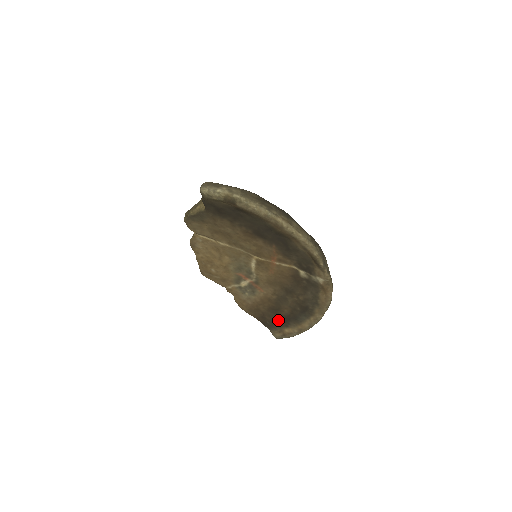
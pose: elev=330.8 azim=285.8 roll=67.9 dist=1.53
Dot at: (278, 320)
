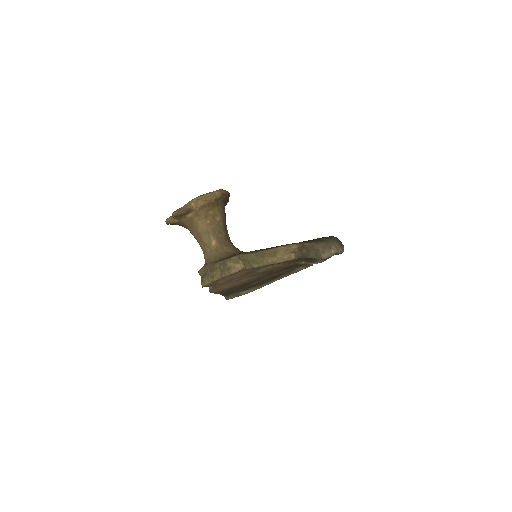
Dot at: (241, 289)
